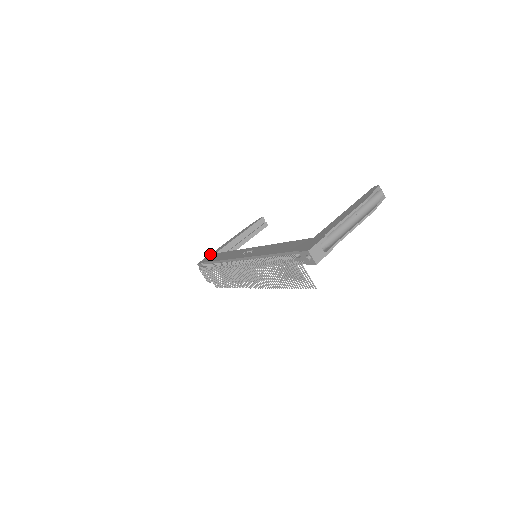
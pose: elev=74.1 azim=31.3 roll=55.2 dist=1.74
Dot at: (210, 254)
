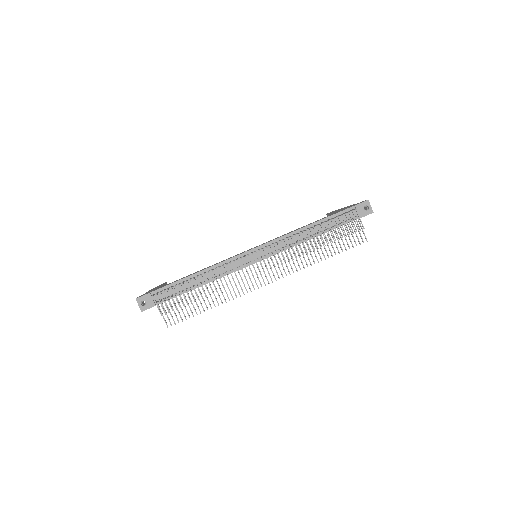
Dot at: (143, 294)
